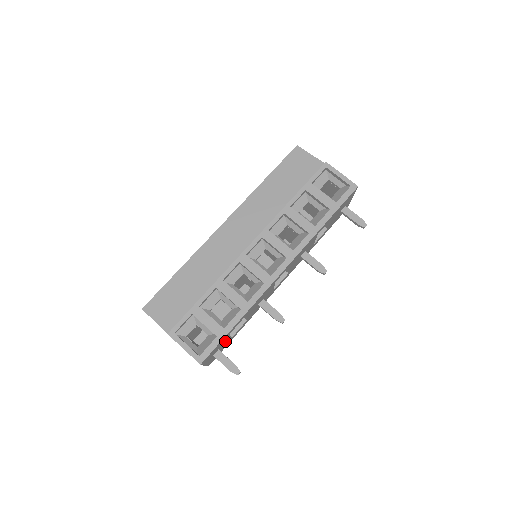
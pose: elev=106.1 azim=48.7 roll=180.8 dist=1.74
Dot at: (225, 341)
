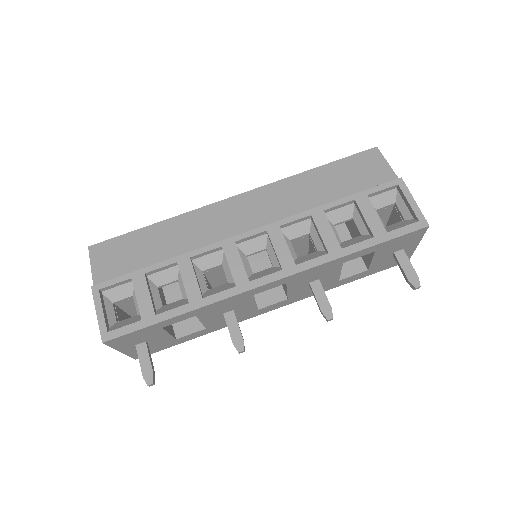
Dot at: (159, 336)
